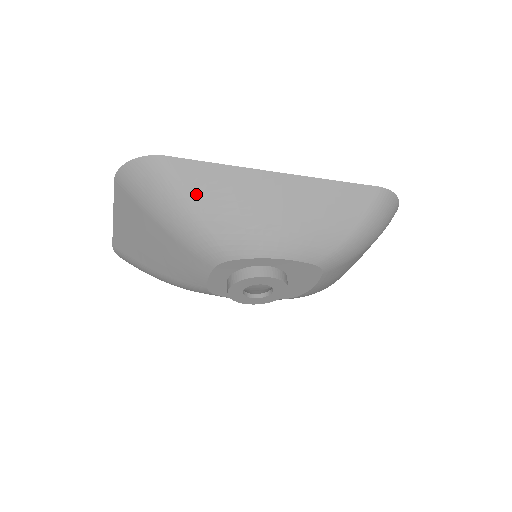
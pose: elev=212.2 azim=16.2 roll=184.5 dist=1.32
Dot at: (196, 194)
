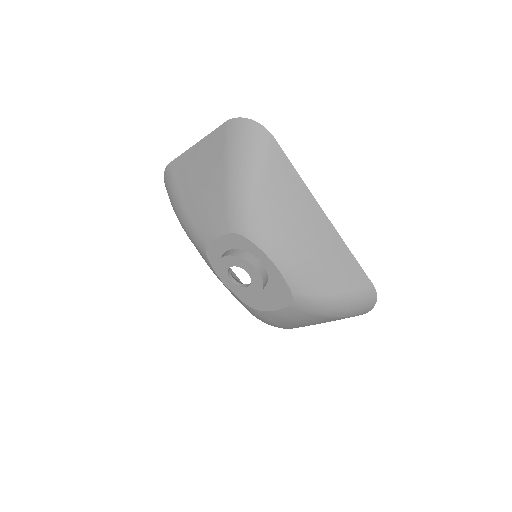
Dot at: (268, 176)
